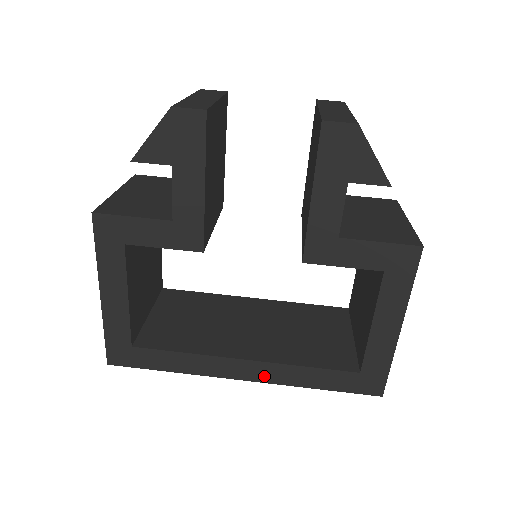
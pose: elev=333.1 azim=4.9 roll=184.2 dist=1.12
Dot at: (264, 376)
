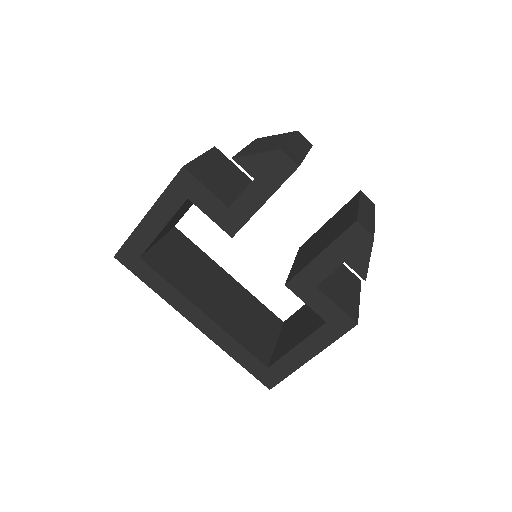
Dot at: (209, 331)
